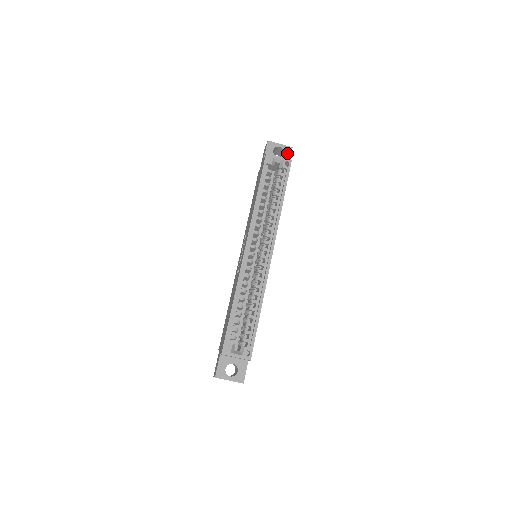
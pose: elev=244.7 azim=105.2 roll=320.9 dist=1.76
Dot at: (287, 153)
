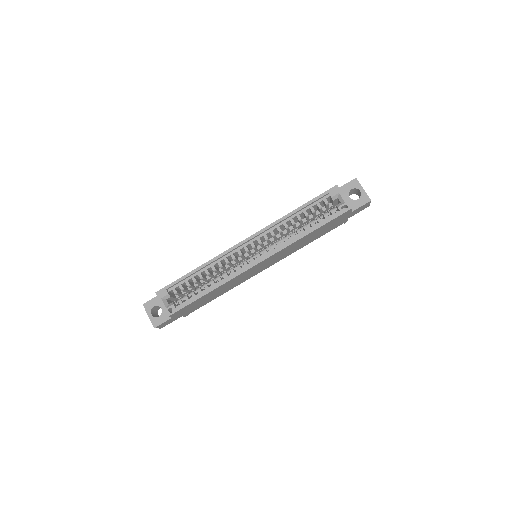
Dot at: (361, 201)
